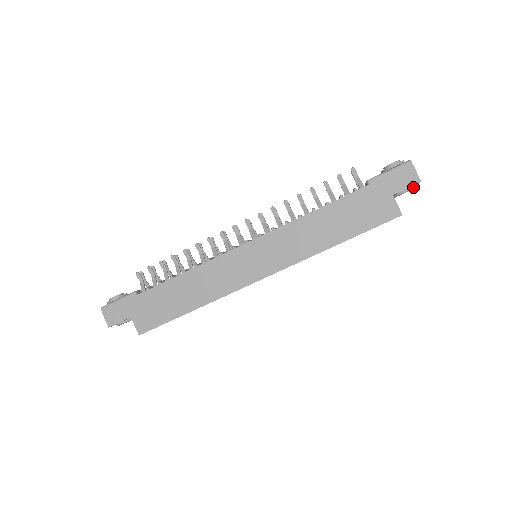
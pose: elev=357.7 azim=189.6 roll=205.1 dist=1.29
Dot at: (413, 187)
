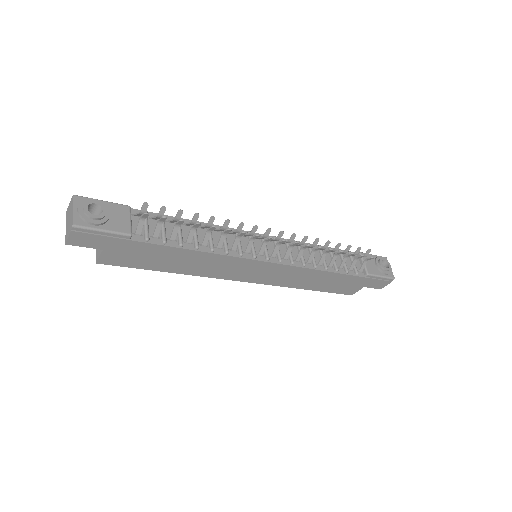
Dot at: occluded
